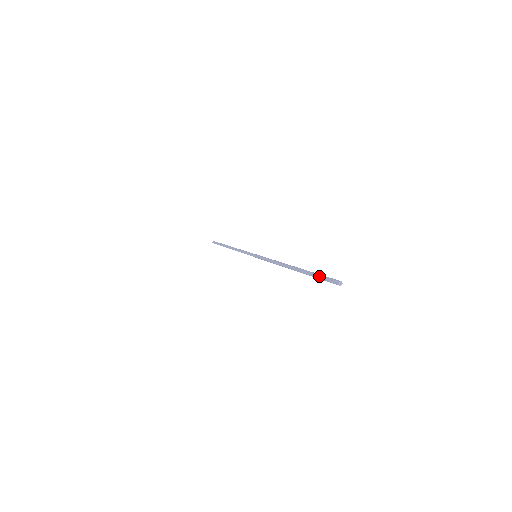
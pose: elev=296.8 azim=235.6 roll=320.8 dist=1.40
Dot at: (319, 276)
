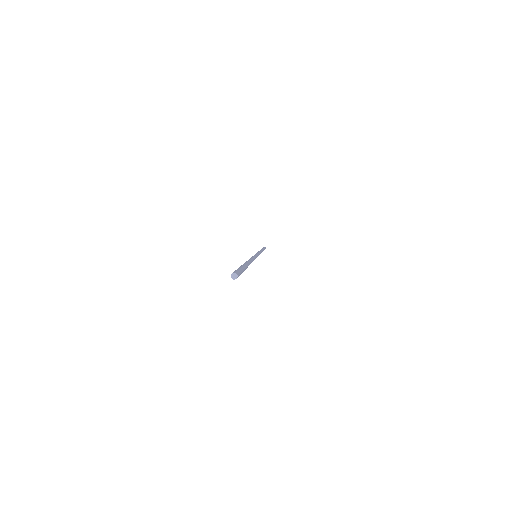
Dot at: occluded
